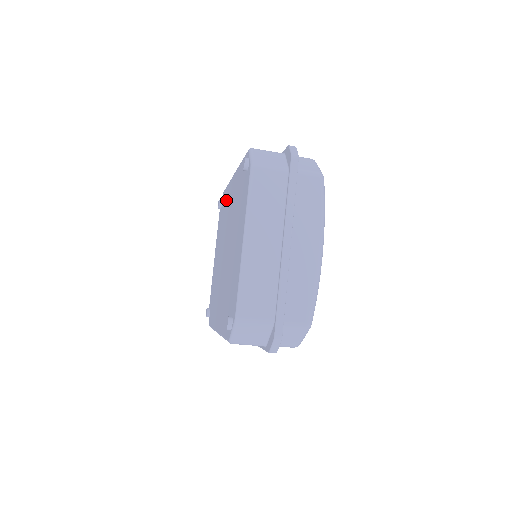
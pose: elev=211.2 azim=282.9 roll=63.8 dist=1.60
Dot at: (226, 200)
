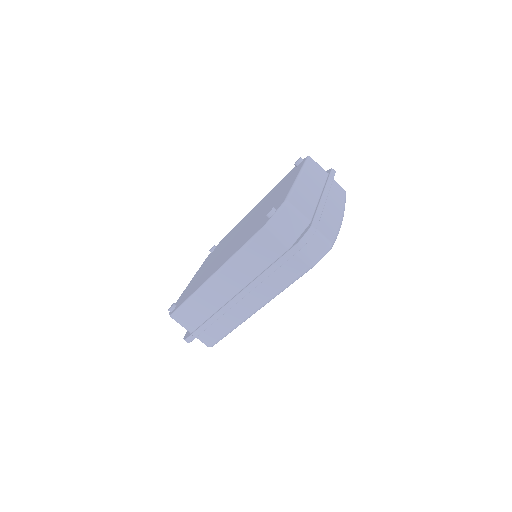
Dot at: occluded
